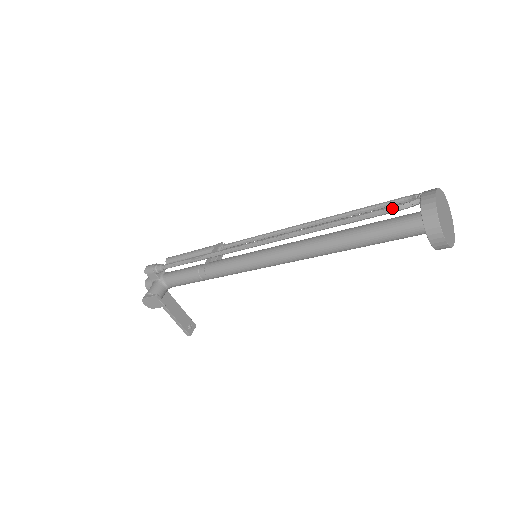
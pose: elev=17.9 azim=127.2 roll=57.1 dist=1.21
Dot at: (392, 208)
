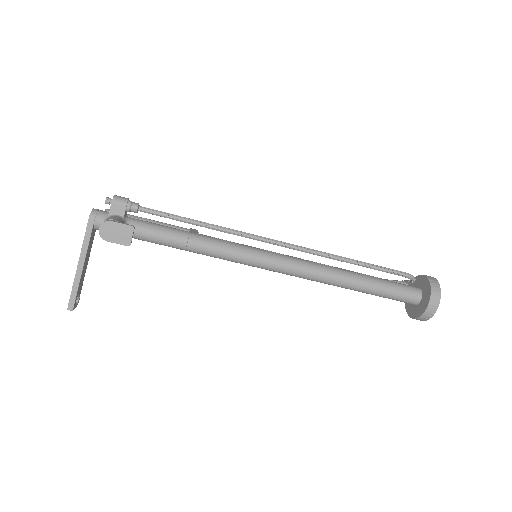
Dot at: (405, 273)
